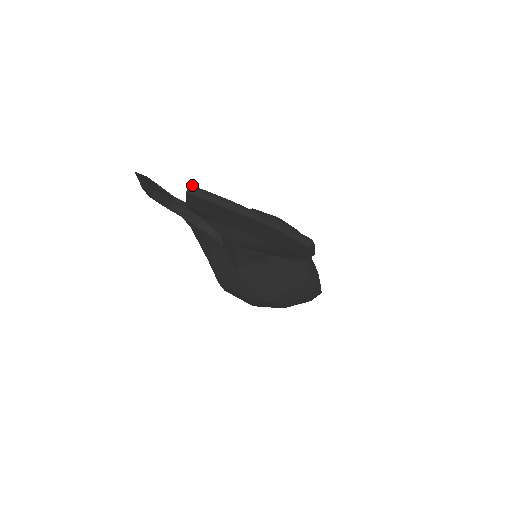
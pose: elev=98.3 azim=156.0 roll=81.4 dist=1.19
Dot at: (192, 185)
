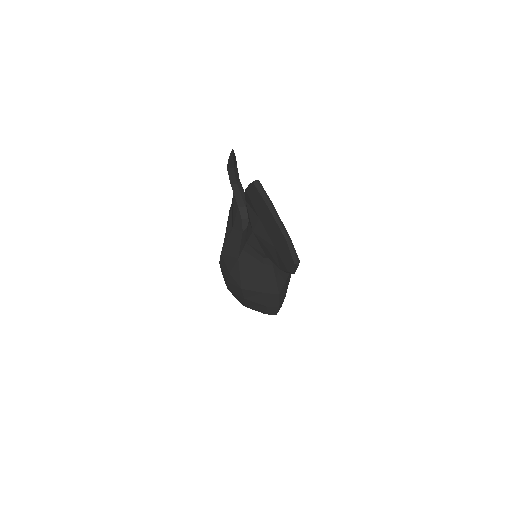
Dot at: (259, 181)
